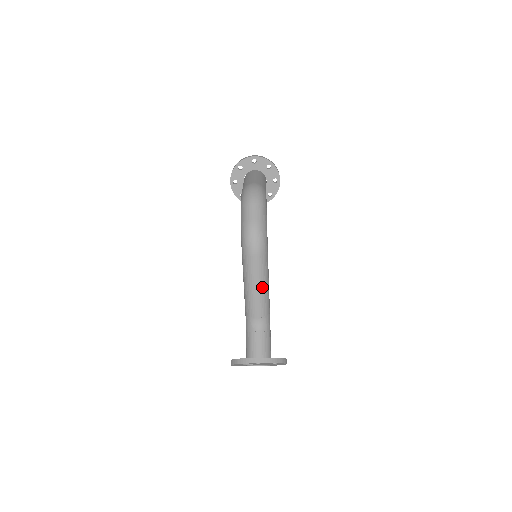
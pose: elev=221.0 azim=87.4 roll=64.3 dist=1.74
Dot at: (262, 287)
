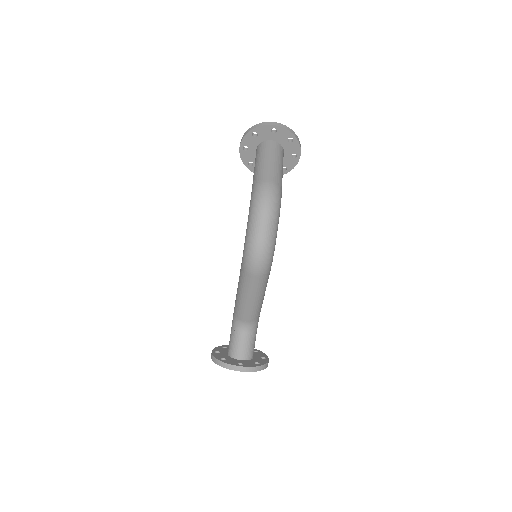
Dot at: (257, 300)
